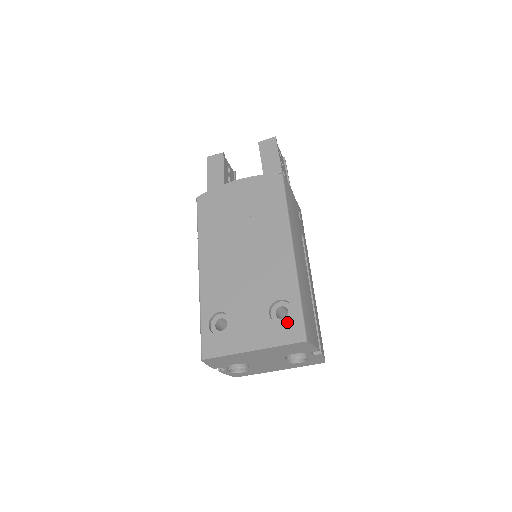
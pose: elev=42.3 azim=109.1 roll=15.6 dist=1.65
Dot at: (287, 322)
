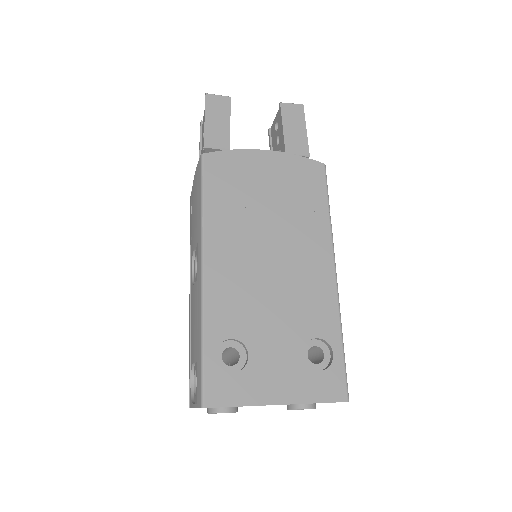
Dot at: (326, 371)
